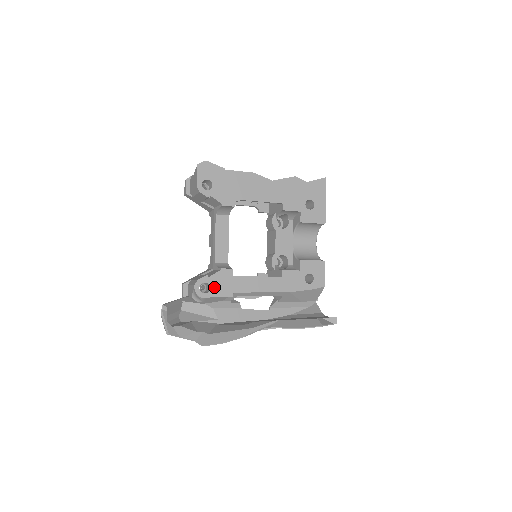
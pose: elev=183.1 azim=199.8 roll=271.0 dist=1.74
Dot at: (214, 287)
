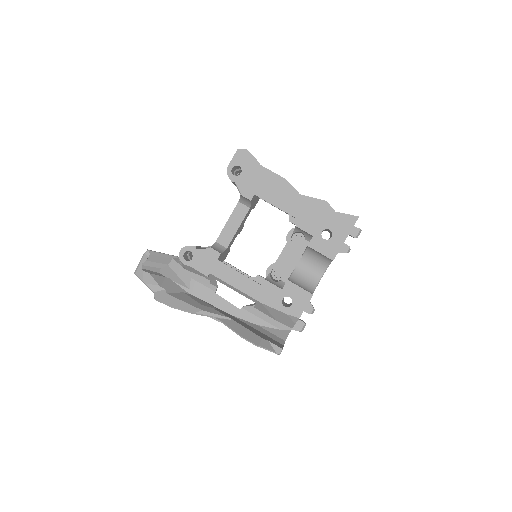
Dot at: (196, 259)
